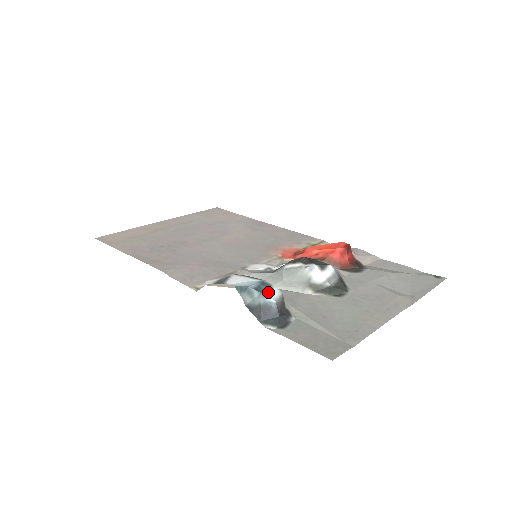
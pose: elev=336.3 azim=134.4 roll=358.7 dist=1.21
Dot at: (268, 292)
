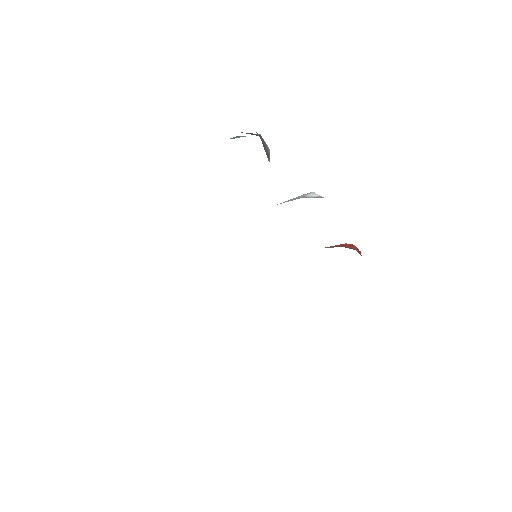
Dot at: occluded
